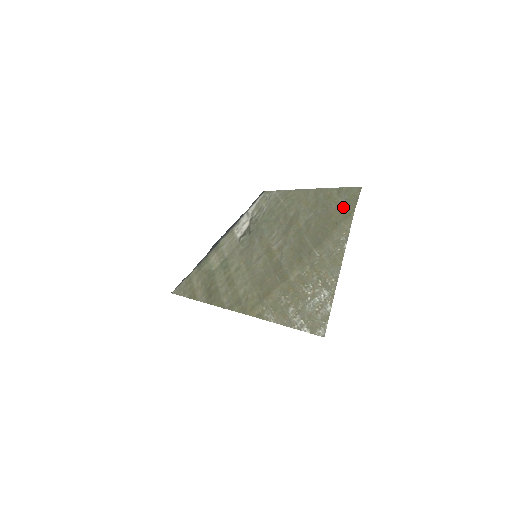
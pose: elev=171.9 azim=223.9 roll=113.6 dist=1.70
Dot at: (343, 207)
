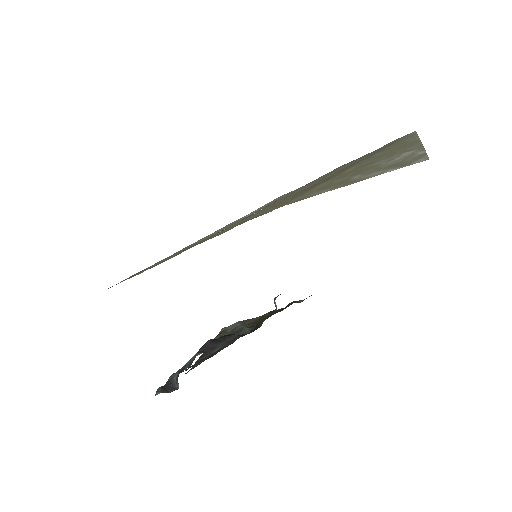
Dot at: (399, 139)
